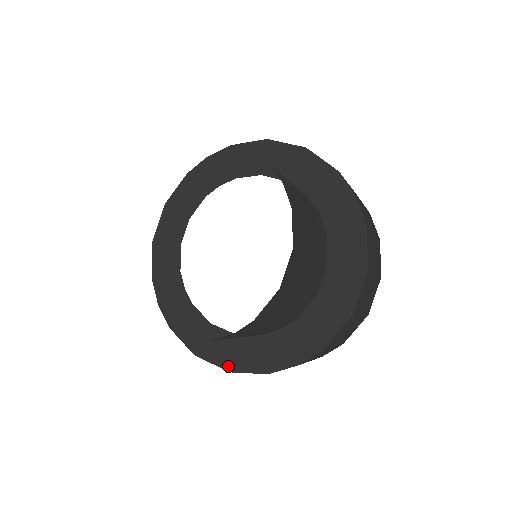
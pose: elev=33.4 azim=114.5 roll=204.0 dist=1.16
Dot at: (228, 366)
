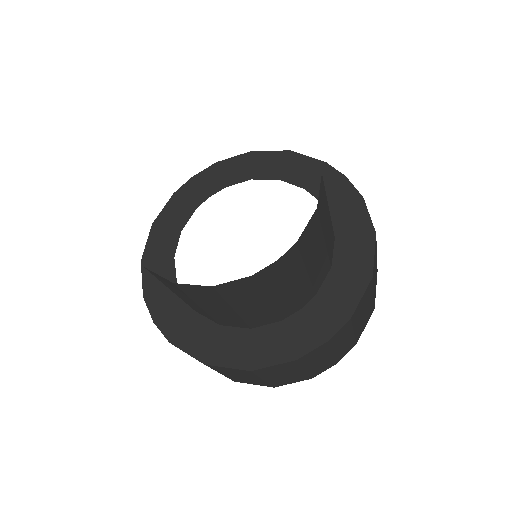
Dot at: (247, 365)
